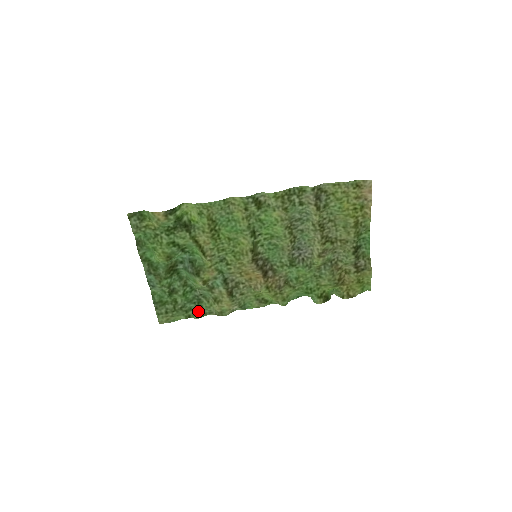
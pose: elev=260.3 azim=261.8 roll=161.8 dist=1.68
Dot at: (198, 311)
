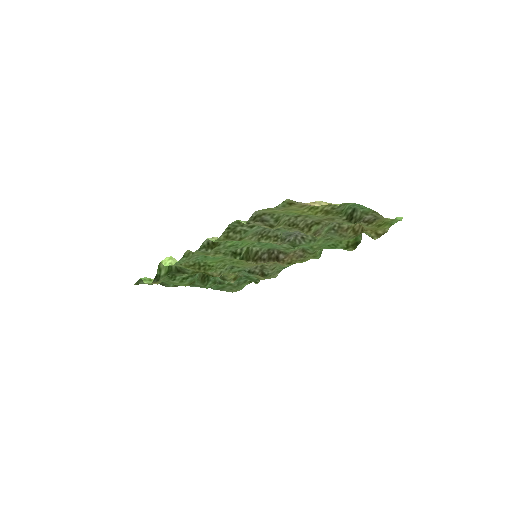
Dot at: (252, 280)
